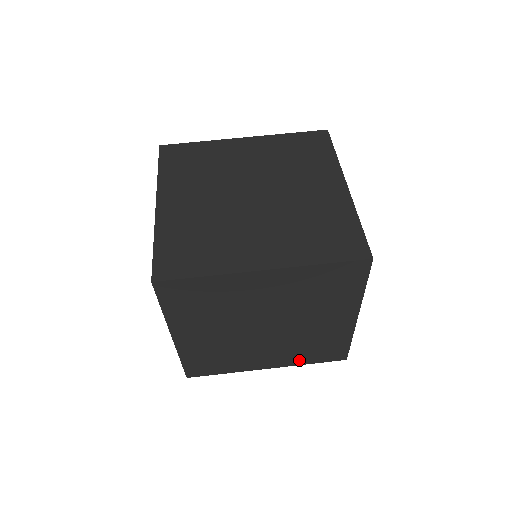
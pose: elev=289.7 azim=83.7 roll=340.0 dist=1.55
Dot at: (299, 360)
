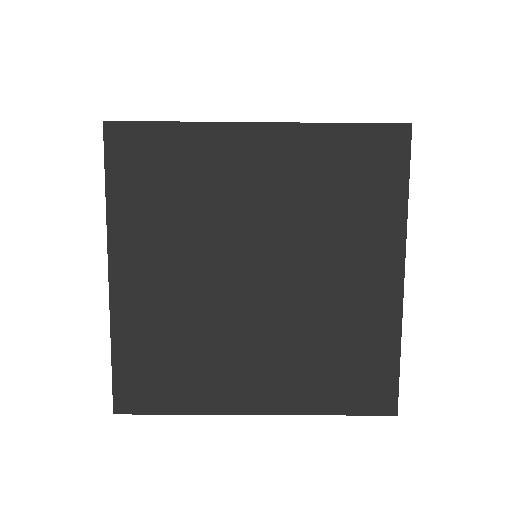
Dot at: occluded
